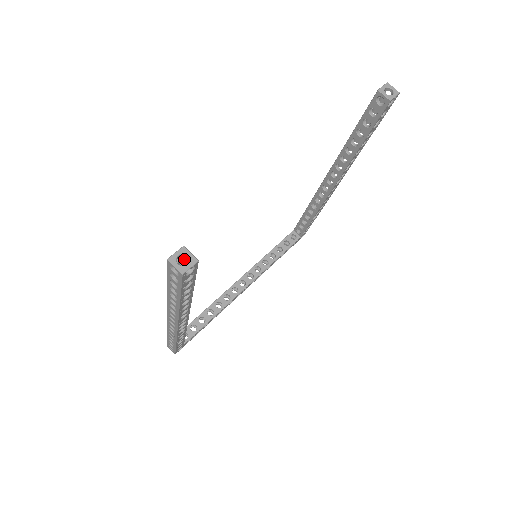
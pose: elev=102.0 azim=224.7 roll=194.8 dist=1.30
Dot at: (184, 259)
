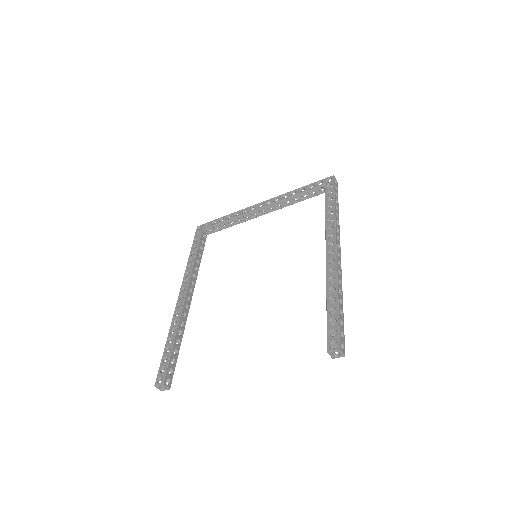
Dot at: (165, 379)
